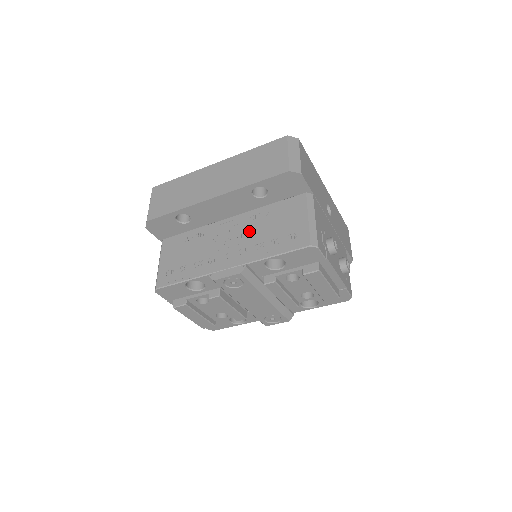
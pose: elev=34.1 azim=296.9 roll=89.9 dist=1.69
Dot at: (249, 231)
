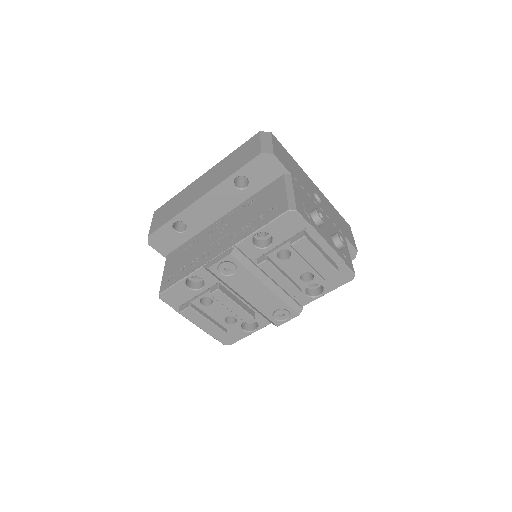
Dot at: (237, 220)
